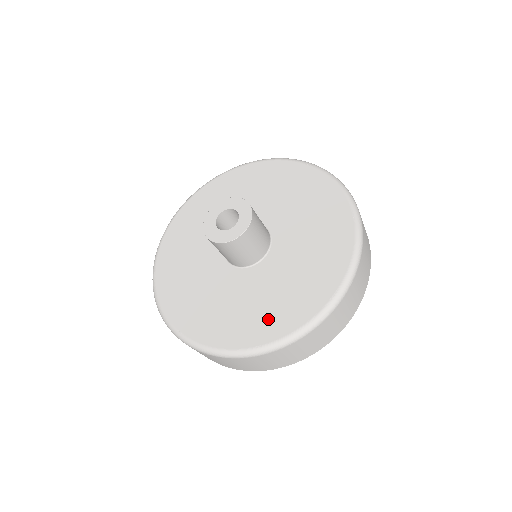
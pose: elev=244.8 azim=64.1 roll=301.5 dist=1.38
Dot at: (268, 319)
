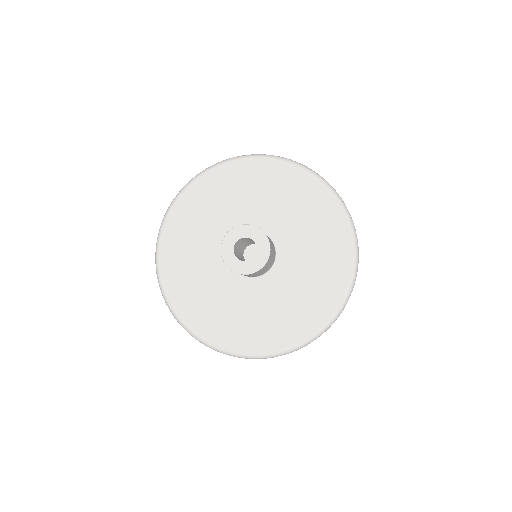
Dot at: (298, 319)
